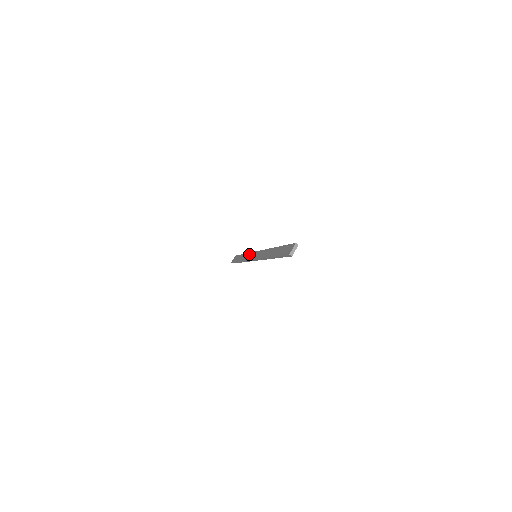
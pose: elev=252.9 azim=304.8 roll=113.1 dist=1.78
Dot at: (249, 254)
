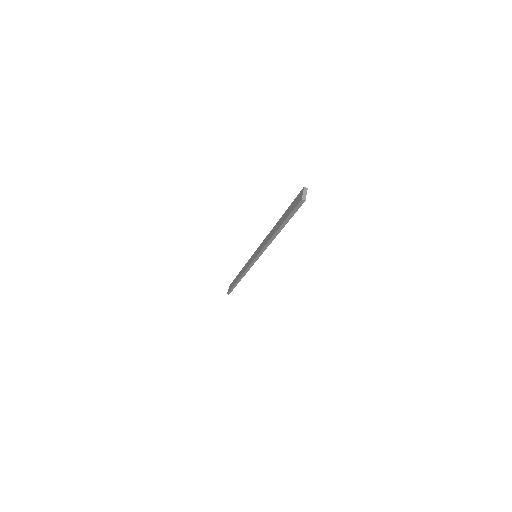
Dot at: (246, 264)
